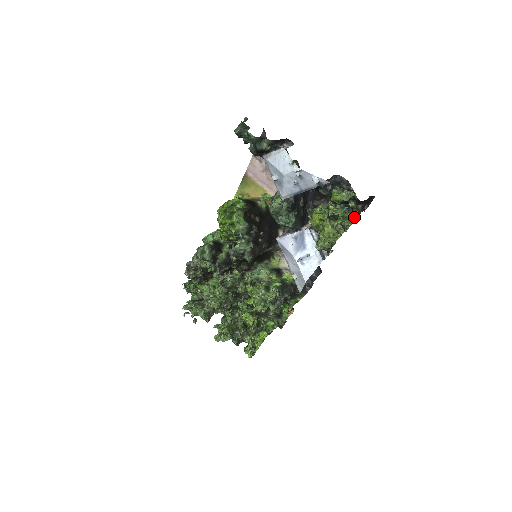
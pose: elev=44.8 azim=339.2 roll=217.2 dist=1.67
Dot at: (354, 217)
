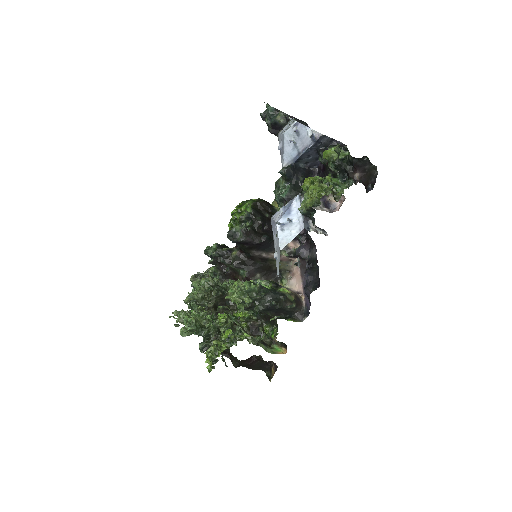
Dot at: (349, 186)
